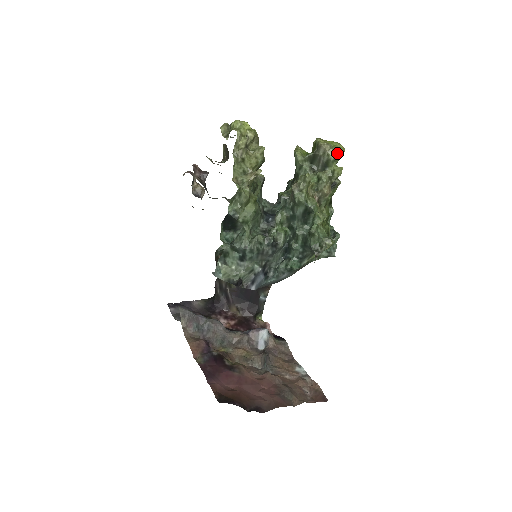
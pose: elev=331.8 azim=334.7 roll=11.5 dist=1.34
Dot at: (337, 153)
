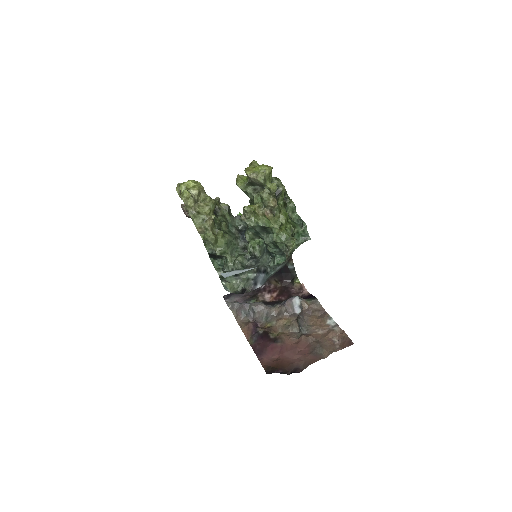
Dot at: (264, 176)
